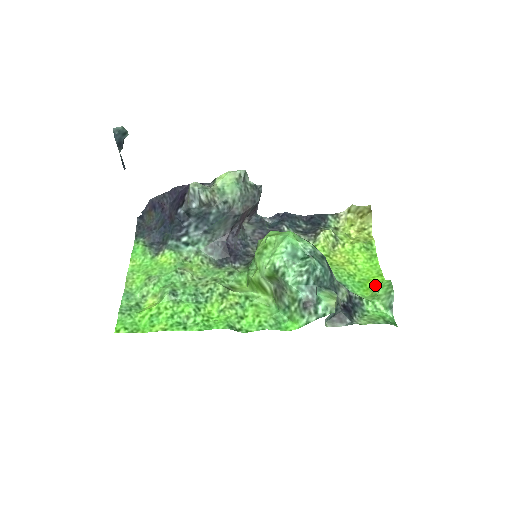
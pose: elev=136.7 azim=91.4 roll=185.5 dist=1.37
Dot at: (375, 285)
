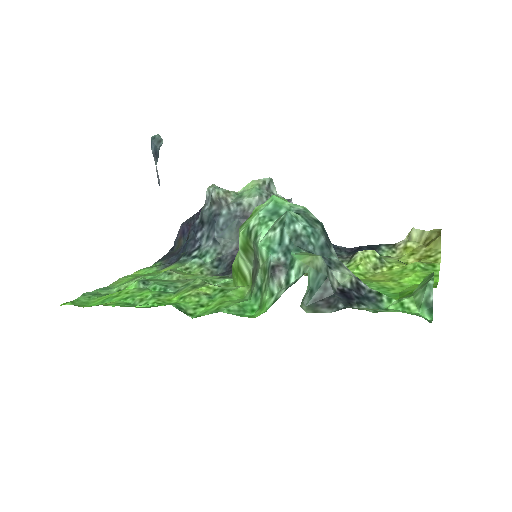
Dot at: occluded
